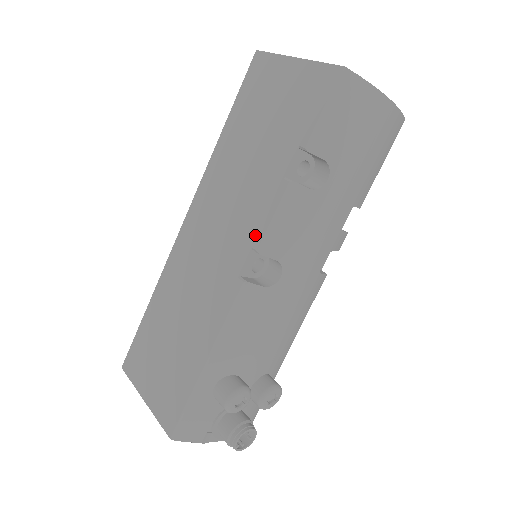
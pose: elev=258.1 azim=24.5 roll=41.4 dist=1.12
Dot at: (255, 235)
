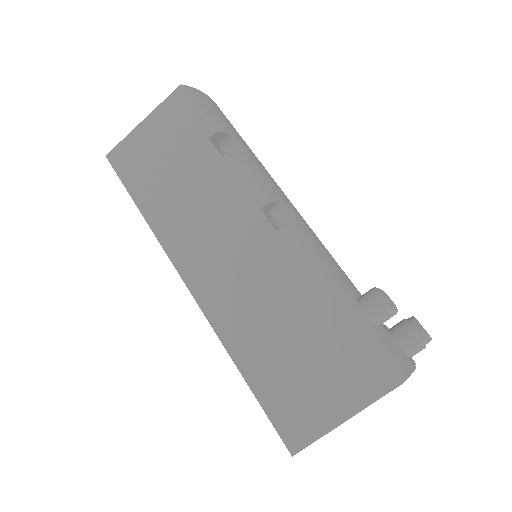
Dot at: (251, 200)
